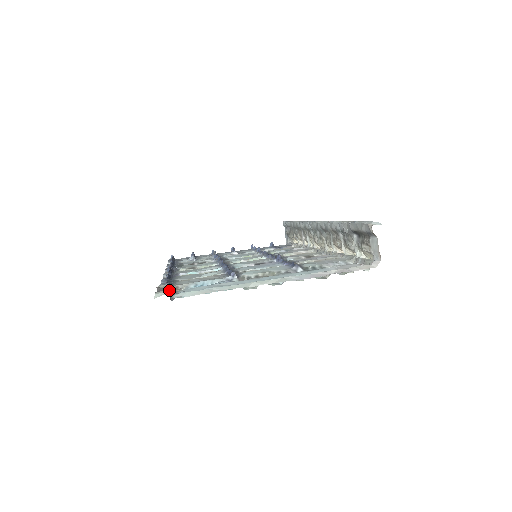
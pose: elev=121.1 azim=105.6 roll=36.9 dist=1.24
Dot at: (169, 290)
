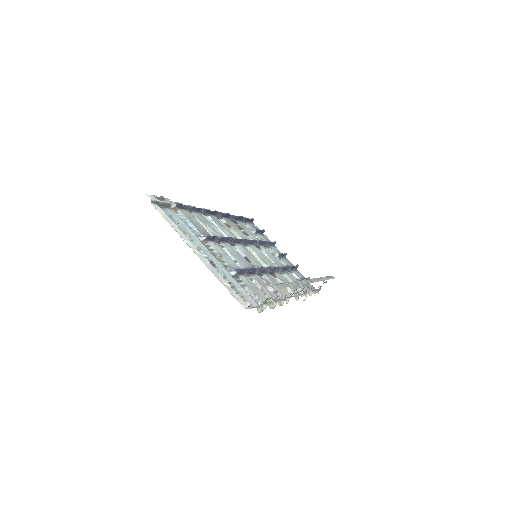
Dot at: (163, 202)
